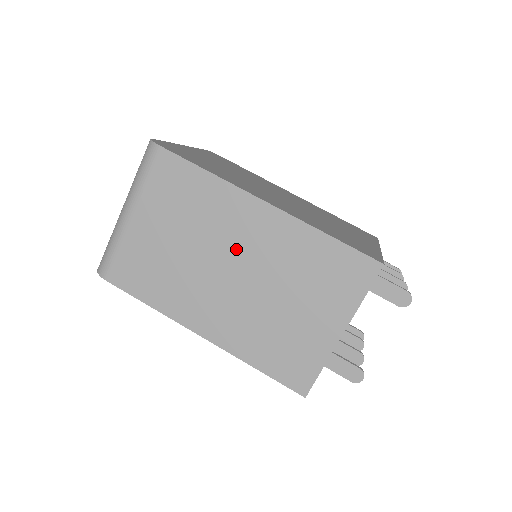
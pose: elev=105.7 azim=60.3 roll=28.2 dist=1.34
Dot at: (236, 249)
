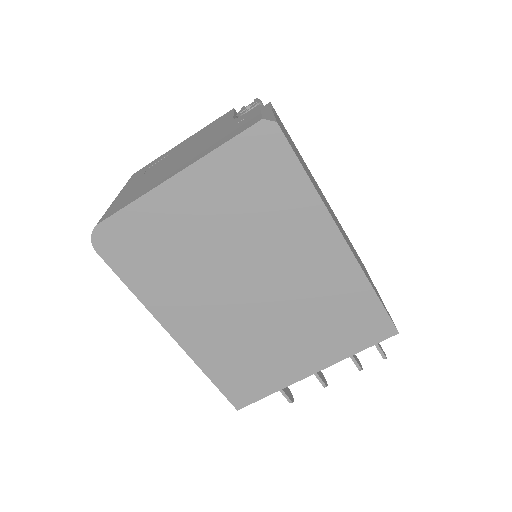
Dot at: occluded
